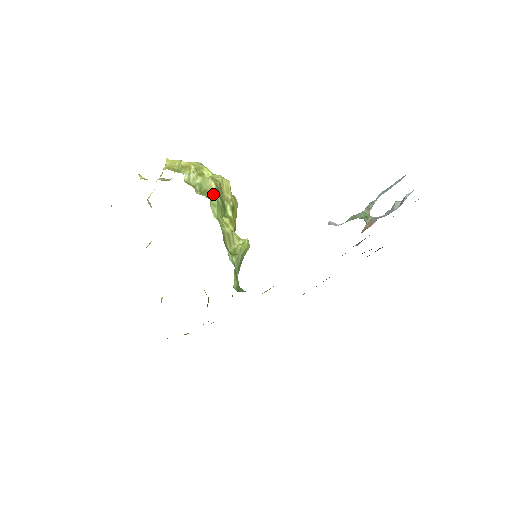
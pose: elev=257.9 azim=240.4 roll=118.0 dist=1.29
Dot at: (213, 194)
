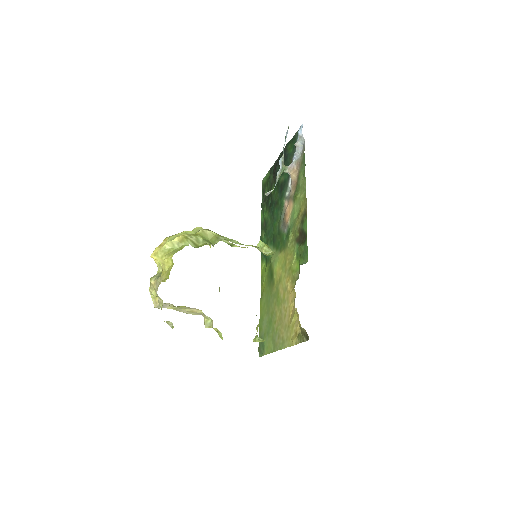
Dot at: (219, 236)
